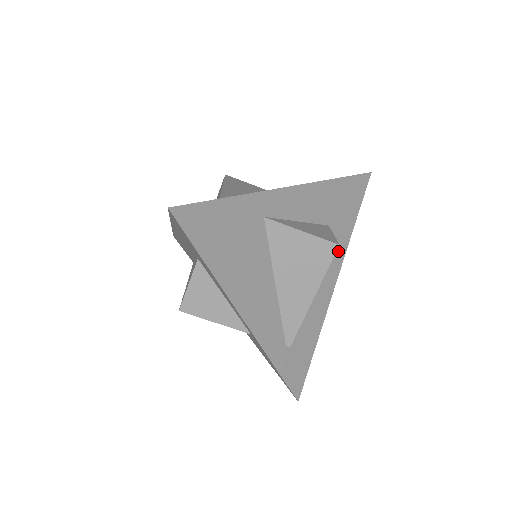
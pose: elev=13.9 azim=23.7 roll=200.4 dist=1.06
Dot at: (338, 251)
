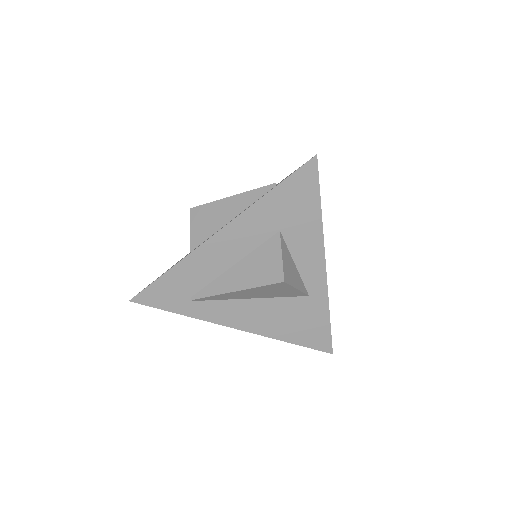
Dot at: occluded
